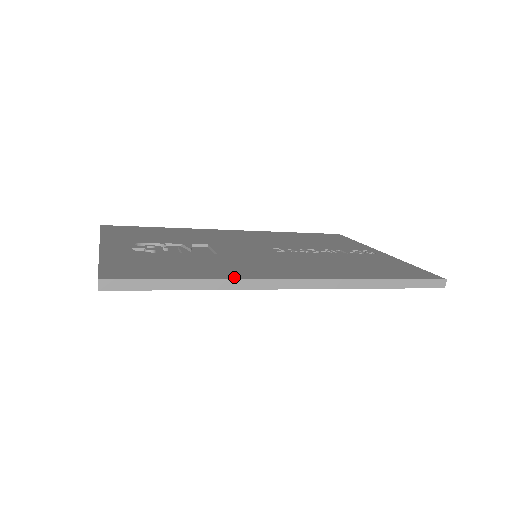
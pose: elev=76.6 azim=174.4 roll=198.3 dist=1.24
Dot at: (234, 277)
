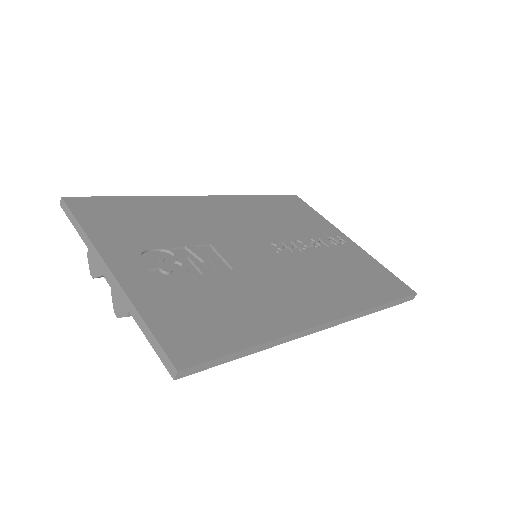
Dot at: (285, 330)
